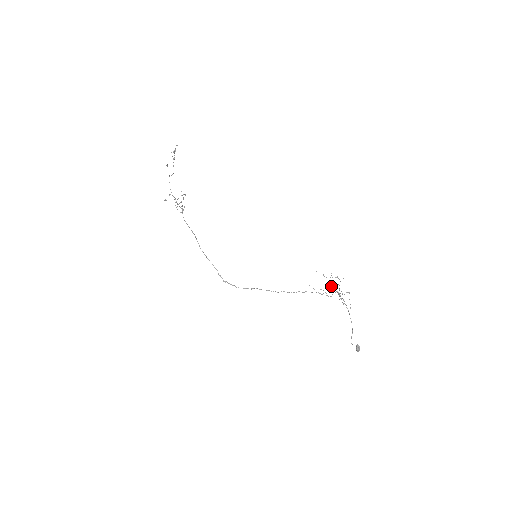
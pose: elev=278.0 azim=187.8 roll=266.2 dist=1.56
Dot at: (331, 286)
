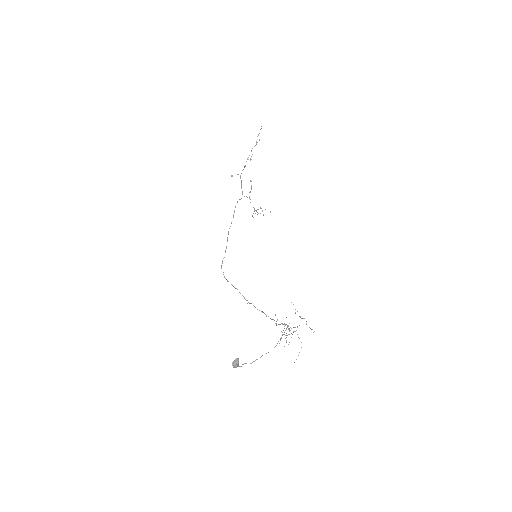
Dot at: occluded
